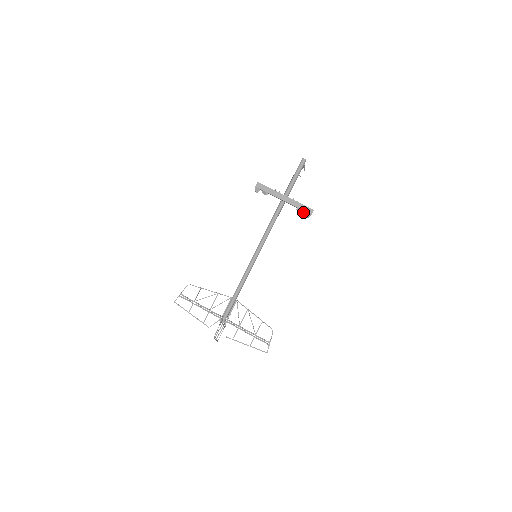
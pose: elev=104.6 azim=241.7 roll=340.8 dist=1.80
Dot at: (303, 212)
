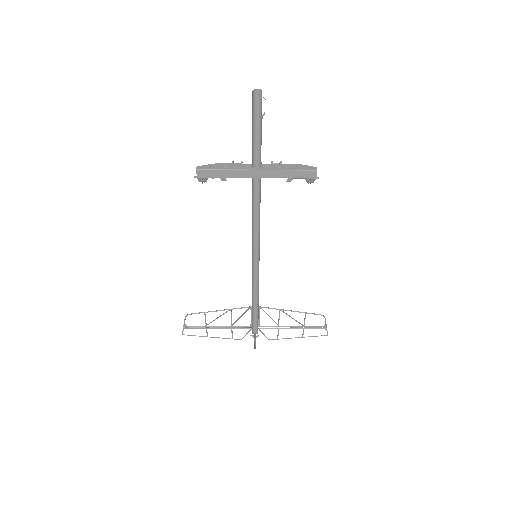
Dot at: (299, 177)
